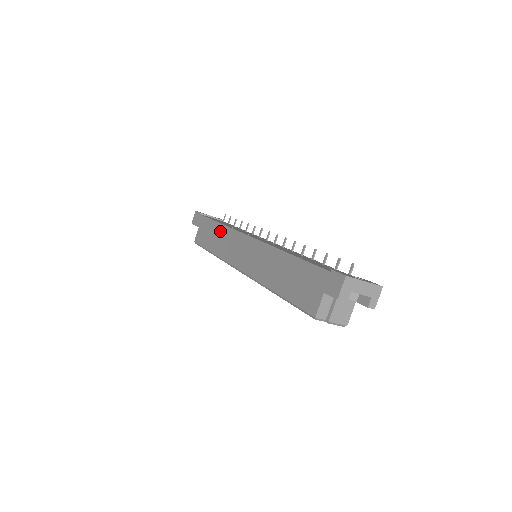
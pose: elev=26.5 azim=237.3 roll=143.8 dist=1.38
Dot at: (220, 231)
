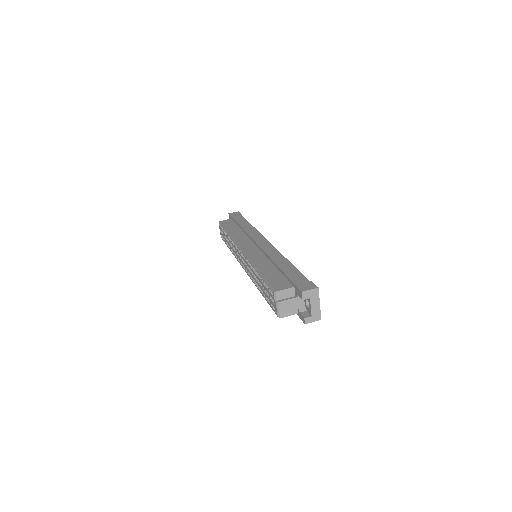
Dot at: (249, 228)
